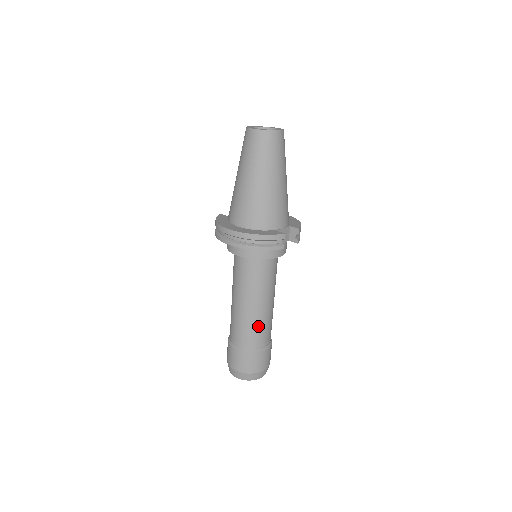
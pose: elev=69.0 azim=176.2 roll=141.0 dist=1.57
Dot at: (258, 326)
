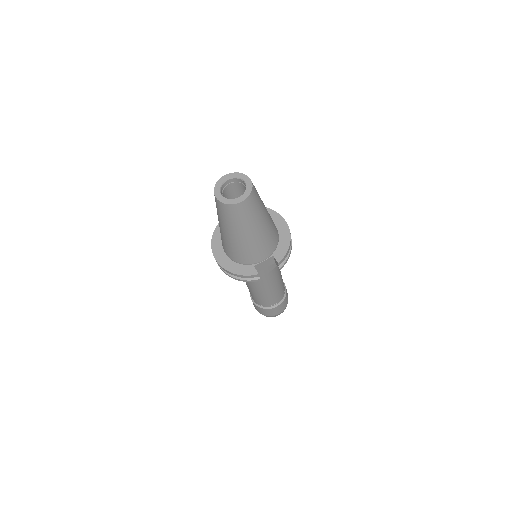
Dot at: (263, 298)
